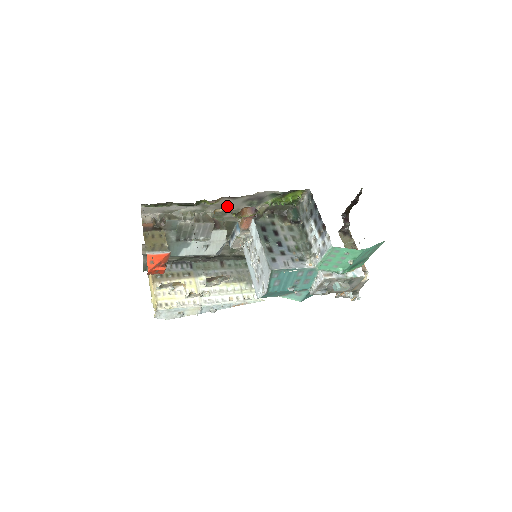
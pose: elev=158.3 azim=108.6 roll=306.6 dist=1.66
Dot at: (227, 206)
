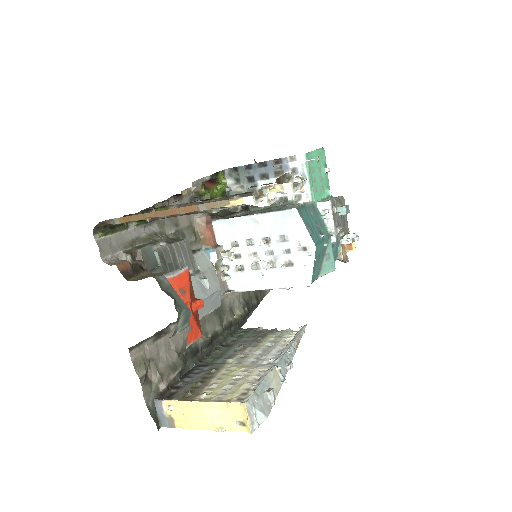
Dot at: (179, 219)
